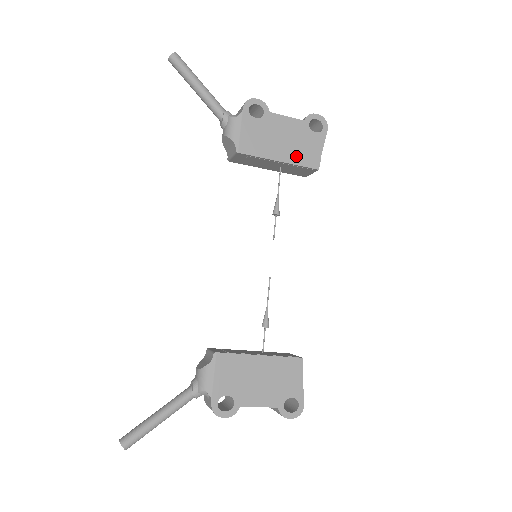
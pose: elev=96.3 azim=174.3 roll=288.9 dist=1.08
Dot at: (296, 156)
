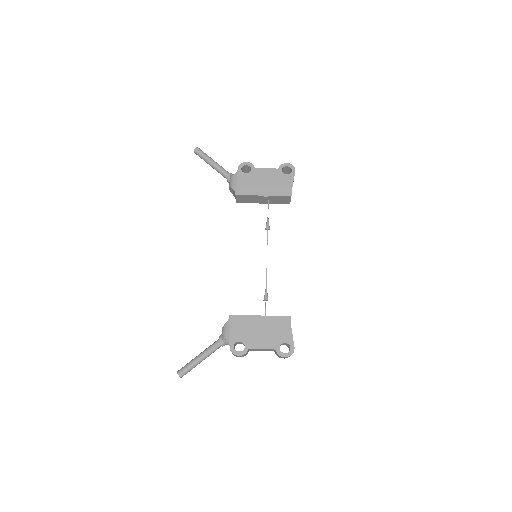
Dot at: (275, 191)
